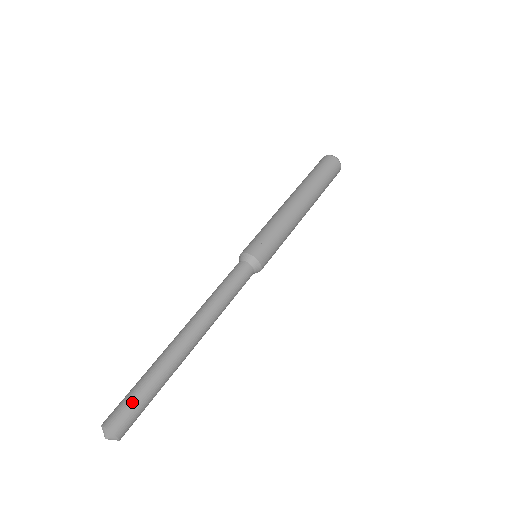
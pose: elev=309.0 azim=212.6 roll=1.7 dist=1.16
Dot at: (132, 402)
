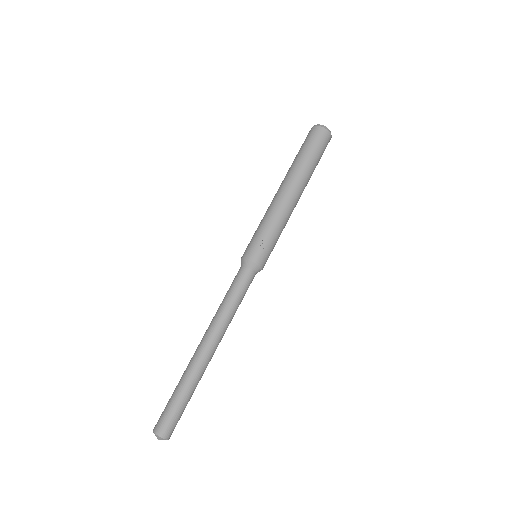
Dot at: (176, 414)
